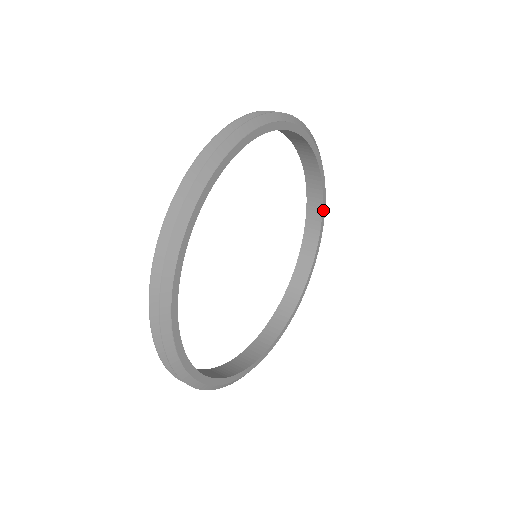
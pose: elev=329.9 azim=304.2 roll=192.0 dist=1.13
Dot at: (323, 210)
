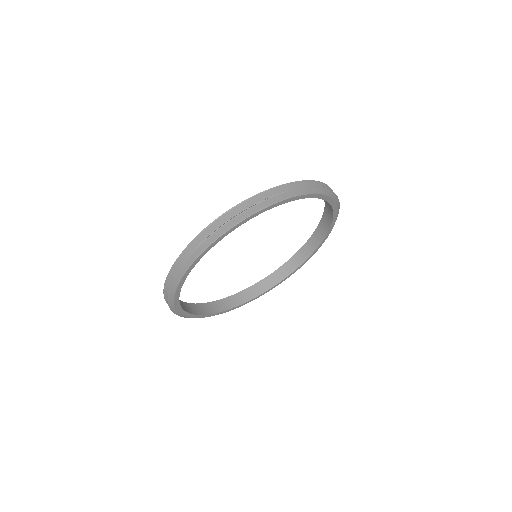
Dot at: (302, 265)
